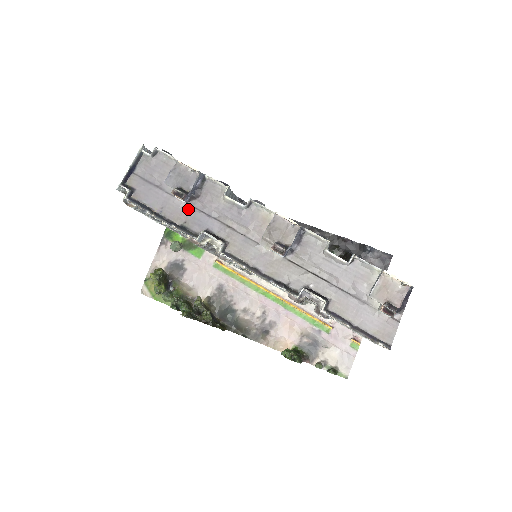
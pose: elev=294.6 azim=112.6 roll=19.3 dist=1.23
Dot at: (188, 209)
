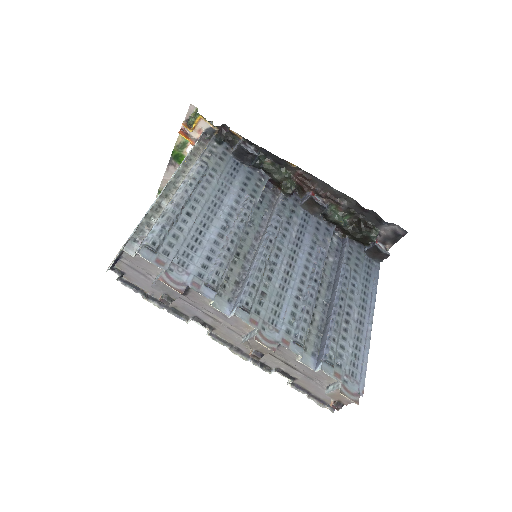
Dot at: (177, 300)
